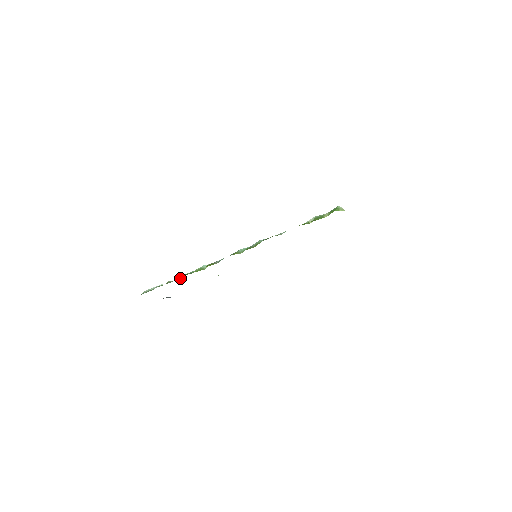
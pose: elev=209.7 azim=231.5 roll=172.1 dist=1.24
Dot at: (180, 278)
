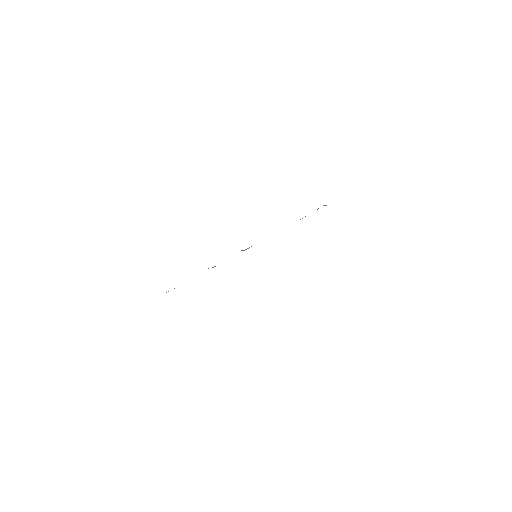
Dot at: occluded
